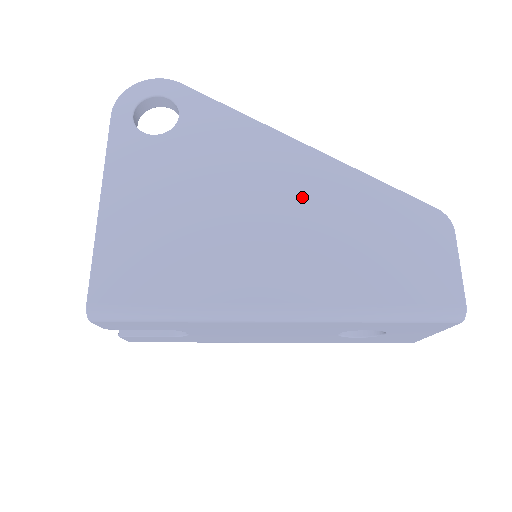
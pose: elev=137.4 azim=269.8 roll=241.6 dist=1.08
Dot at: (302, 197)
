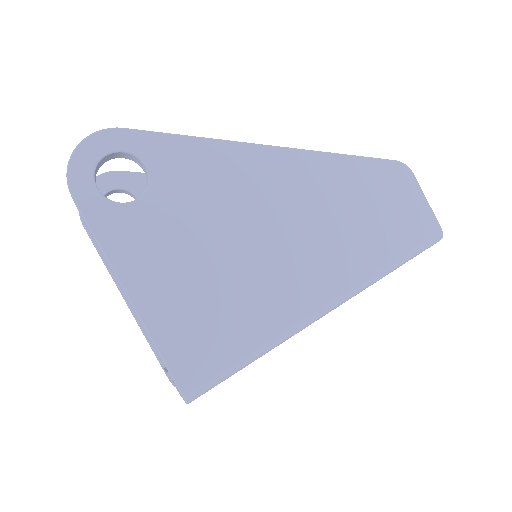
Dot at: (300, 200)
